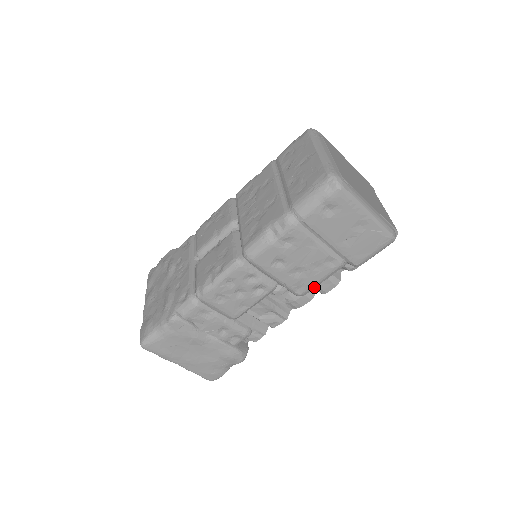
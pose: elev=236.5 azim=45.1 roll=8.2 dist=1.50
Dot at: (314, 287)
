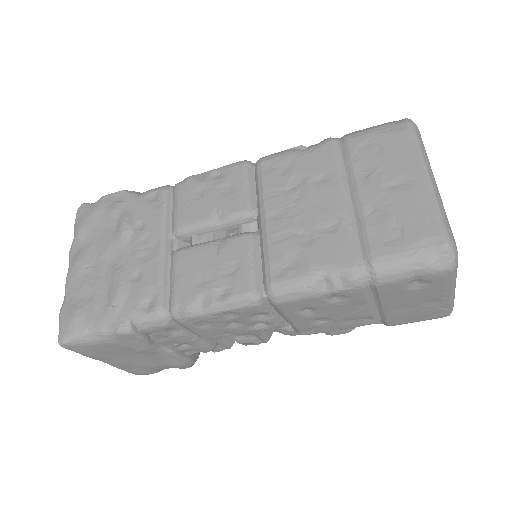
Dot at: occluded
